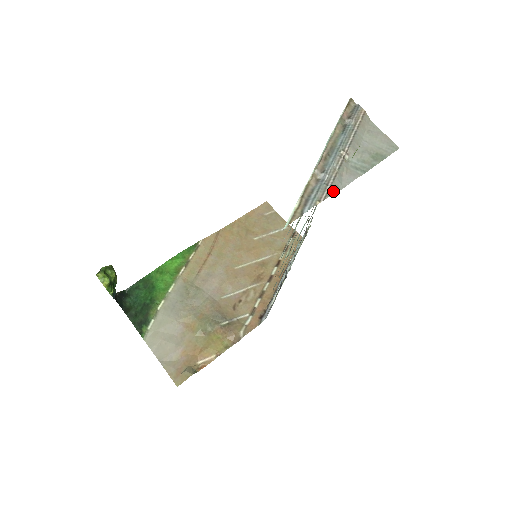
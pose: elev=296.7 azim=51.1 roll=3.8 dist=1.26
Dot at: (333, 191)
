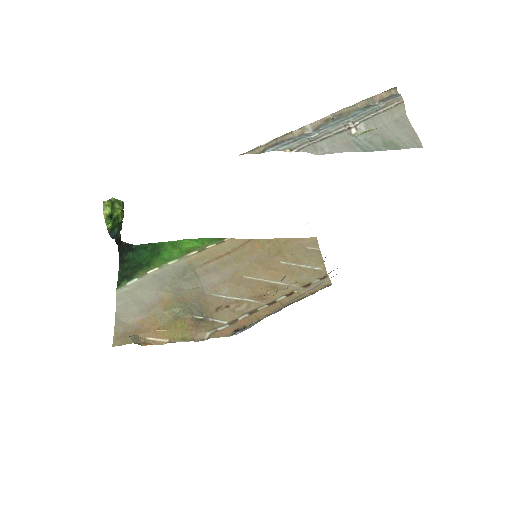
Dot at: (314, 150)
